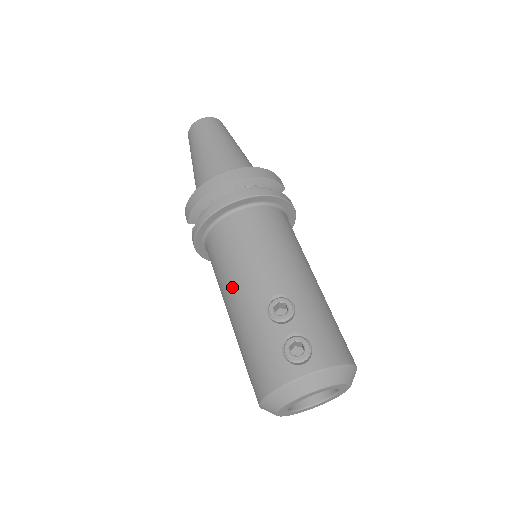
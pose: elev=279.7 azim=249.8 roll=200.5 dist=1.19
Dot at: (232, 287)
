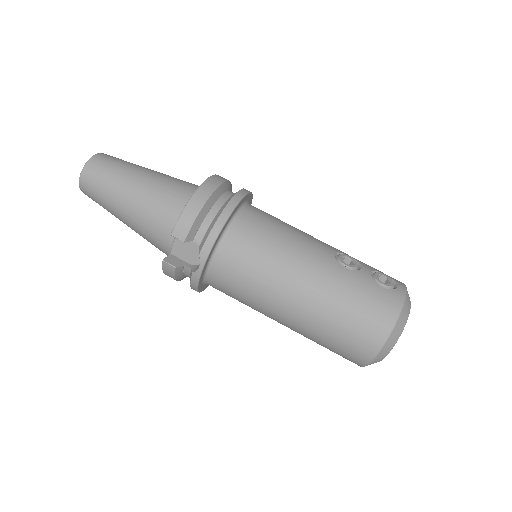
Dot at: (294, 267)
